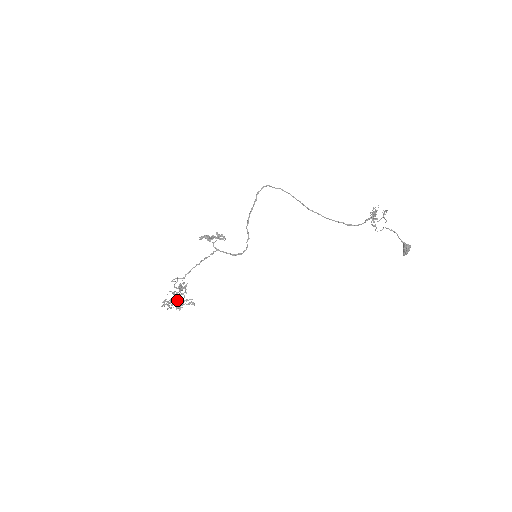
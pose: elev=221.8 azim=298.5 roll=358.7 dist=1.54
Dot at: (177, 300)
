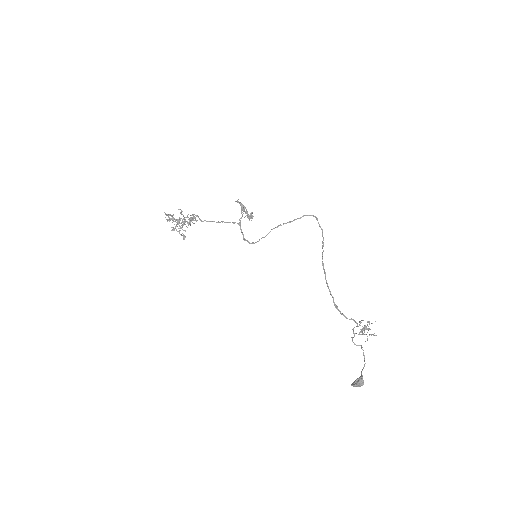
Dot at: occluded
